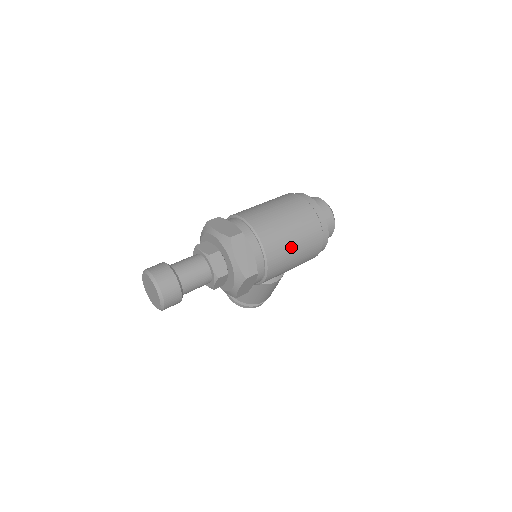
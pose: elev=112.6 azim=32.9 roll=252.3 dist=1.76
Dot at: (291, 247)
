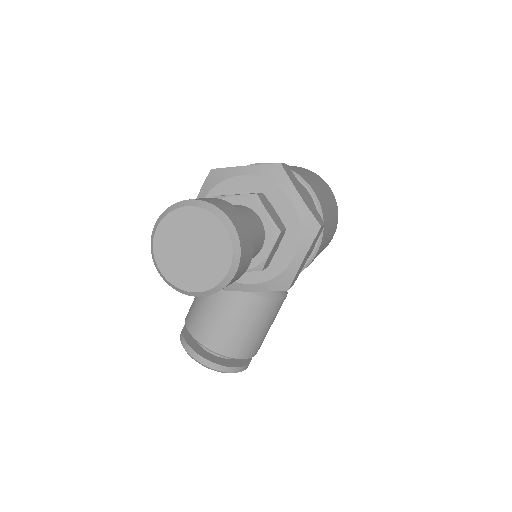
Dot at: (328, 205)
